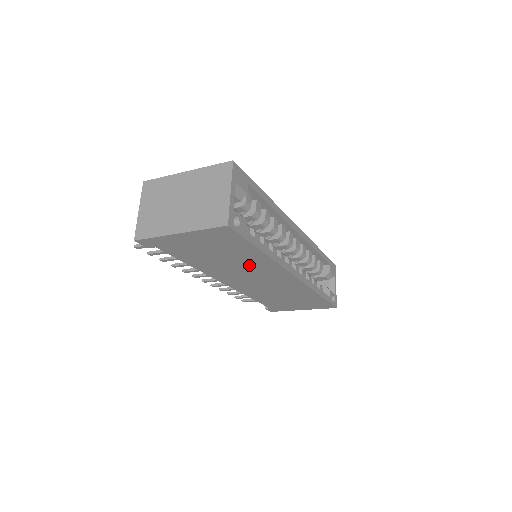
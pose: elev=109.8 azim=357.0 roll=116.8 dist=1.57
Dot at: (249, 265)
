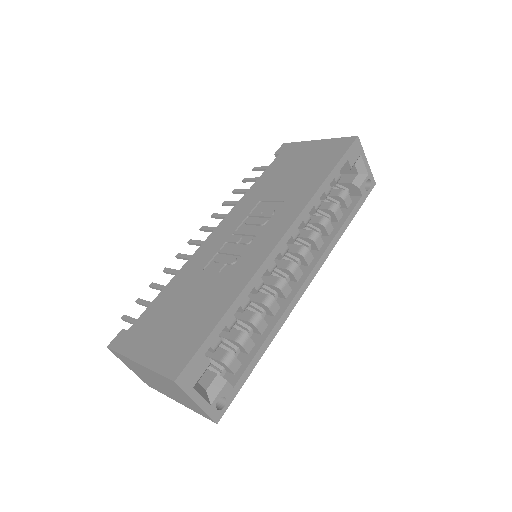
Dot at: occluded
